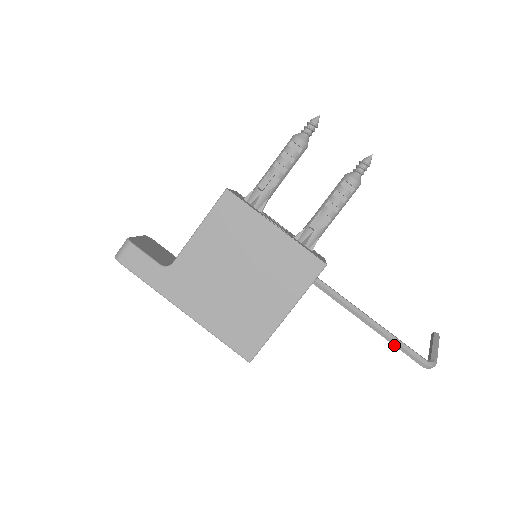
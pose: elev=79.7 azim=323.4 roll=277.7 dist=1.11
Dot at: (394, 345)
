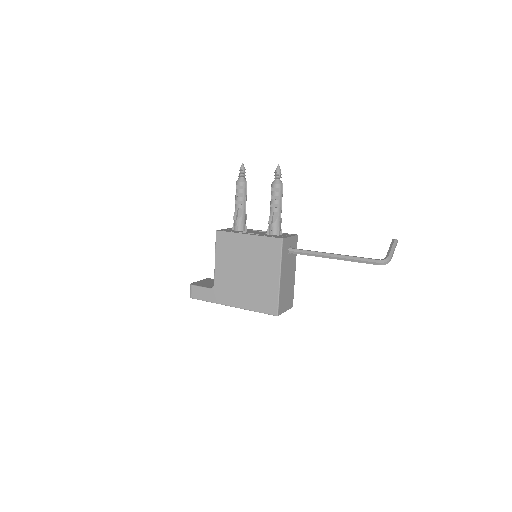
Dot at: occluded
